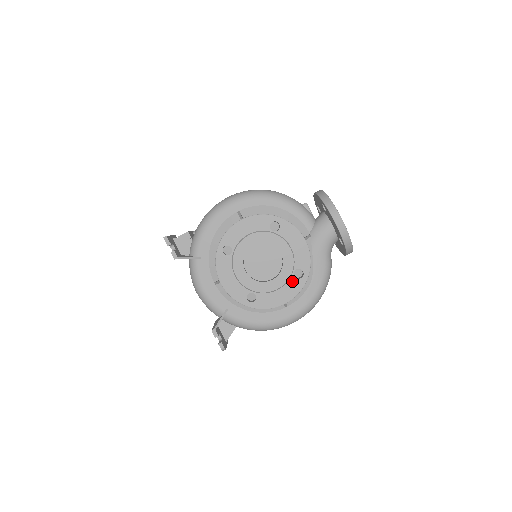
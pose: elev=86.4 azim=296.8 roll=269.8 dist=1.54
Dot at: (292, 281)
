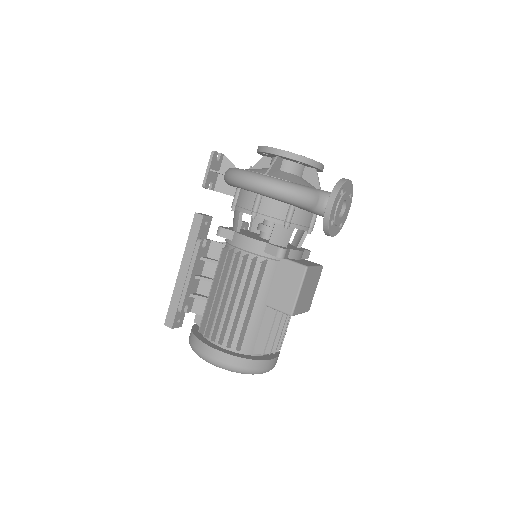
Dot at: occluded
